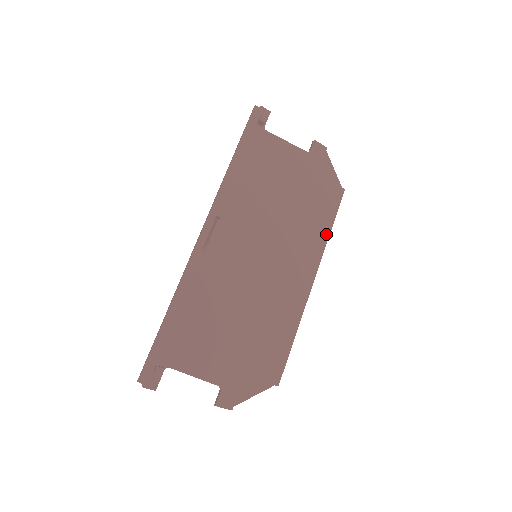
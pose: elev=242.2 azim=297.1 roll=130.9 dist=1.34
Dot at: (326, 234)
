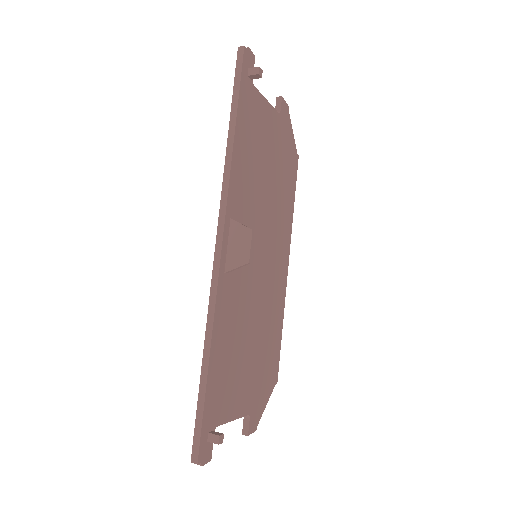
Dot at: (292, 211)
